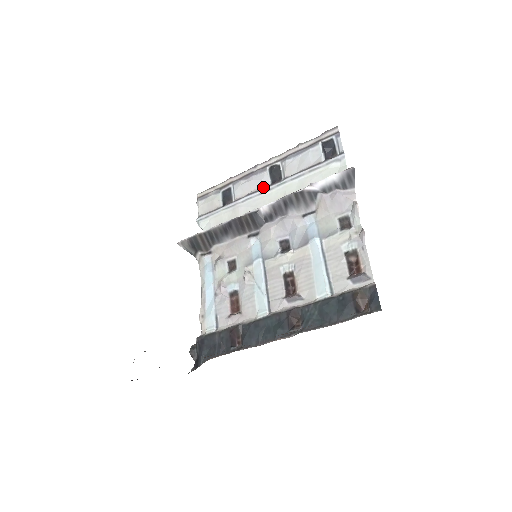
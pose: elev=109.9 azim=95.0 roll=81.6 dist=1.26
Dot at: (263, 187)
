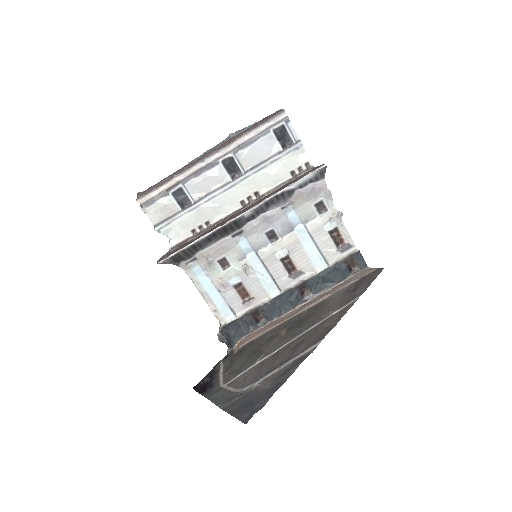
Dot at: (224, 183)
